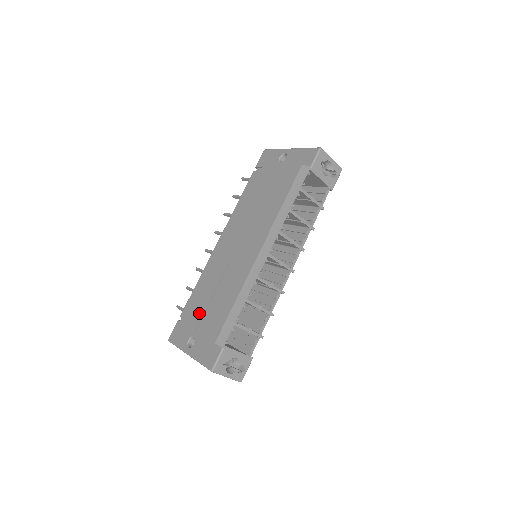
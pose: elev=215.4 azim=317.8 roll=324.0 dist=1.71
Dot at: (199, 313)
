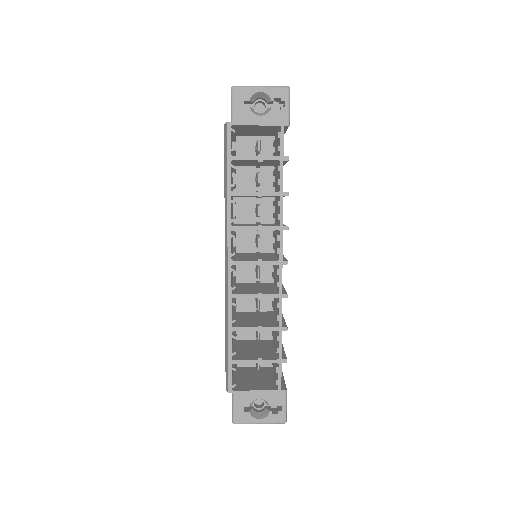
Dot at: occluded
